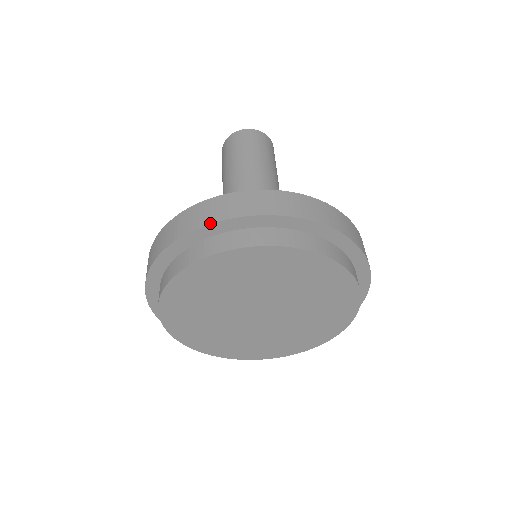
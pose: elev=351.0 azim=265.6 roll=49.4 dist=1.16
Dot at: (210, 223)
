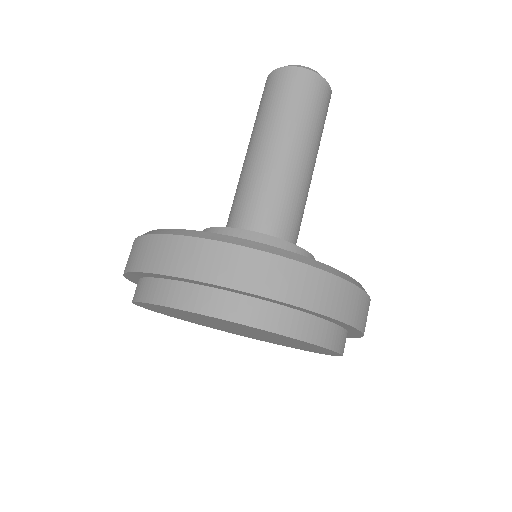
Dot at: (147, 272)
